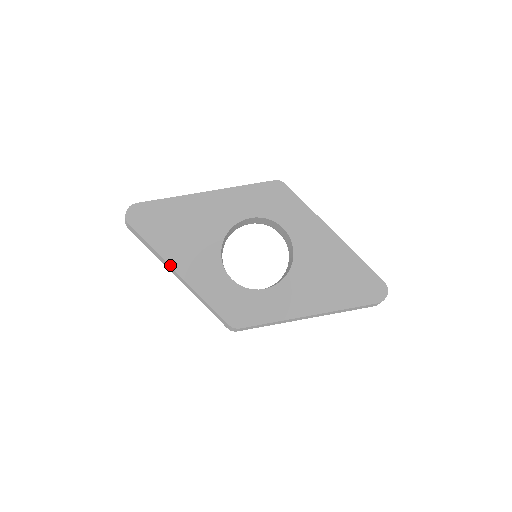
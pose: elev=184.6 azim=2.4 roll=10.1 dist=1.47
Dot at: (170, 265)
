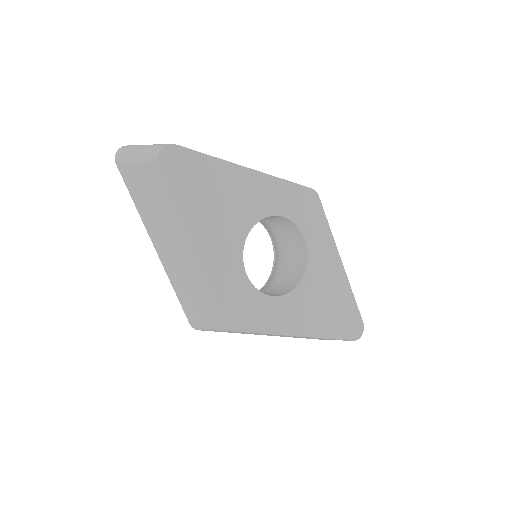
Dot at: (190, 234)
